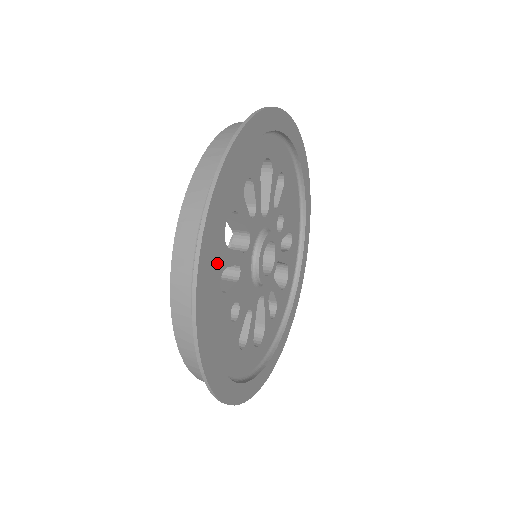
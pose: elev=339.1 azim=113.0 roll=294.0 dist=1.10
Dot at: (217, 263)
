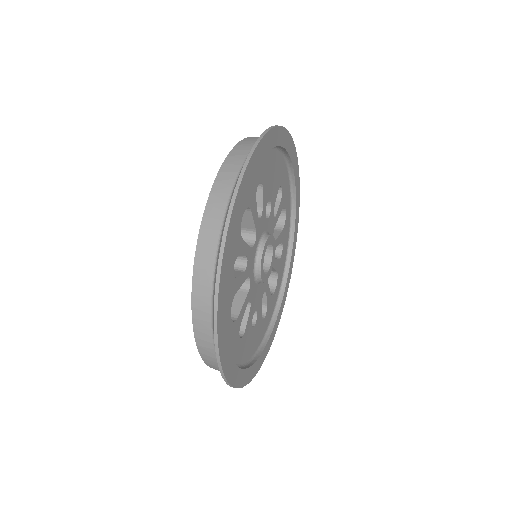
Dot at: (234, 338)
